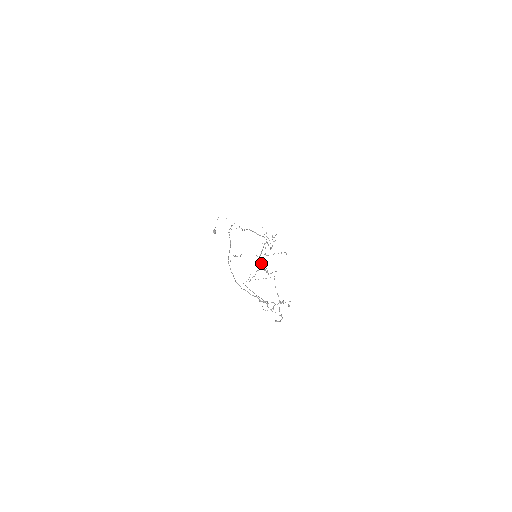
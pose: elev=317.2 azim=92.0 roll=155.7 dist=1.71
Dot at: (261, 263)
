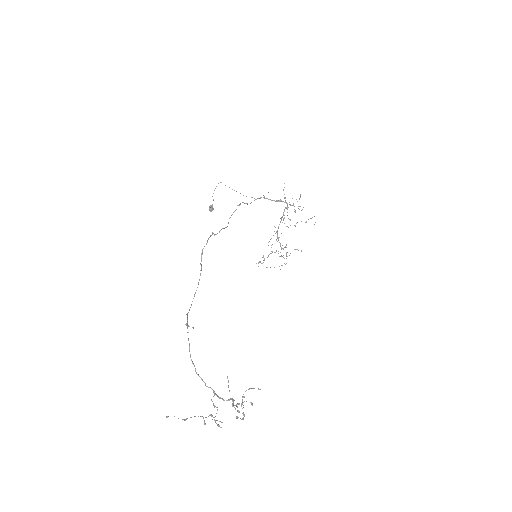
Dot at: occluded
